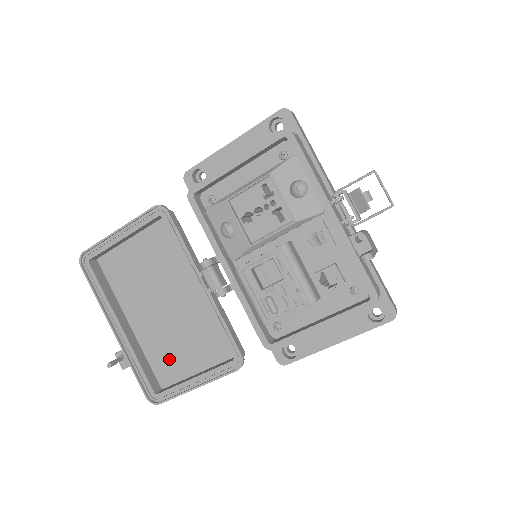
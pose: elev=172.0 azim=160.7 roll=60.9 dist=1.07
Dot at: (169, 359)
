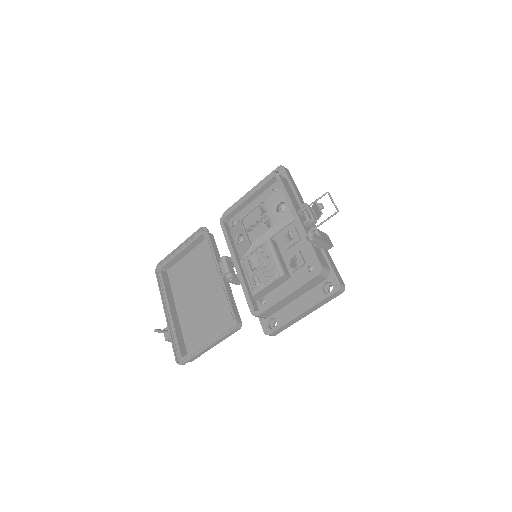
Dot at: (196, 334)
